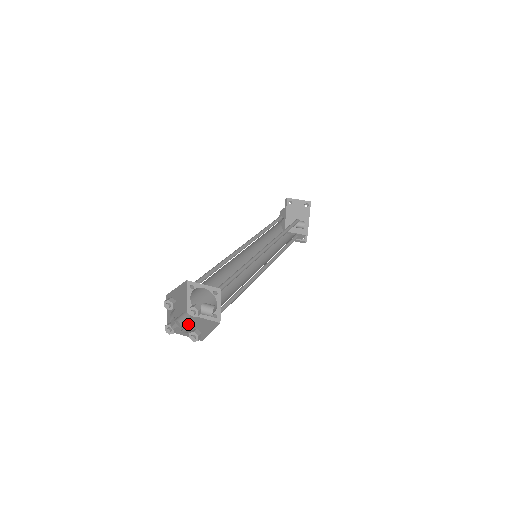
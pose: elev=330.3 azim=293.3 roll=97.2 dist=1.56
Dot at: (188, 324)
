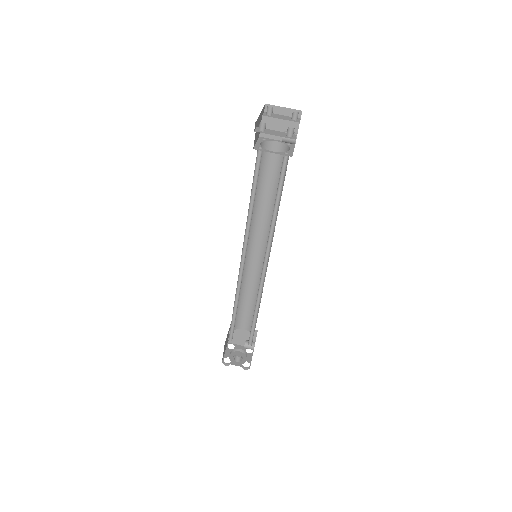
Dot at: (237, 335)
